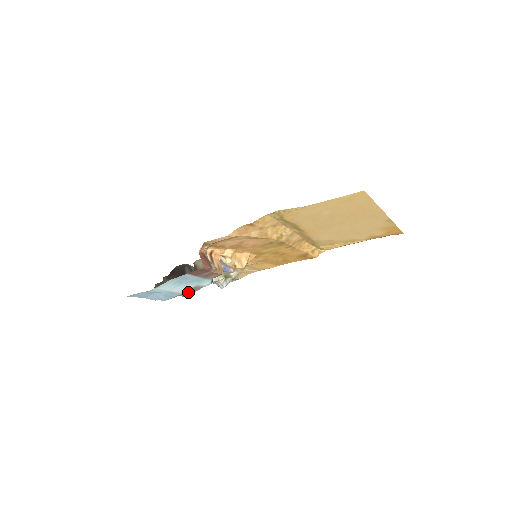
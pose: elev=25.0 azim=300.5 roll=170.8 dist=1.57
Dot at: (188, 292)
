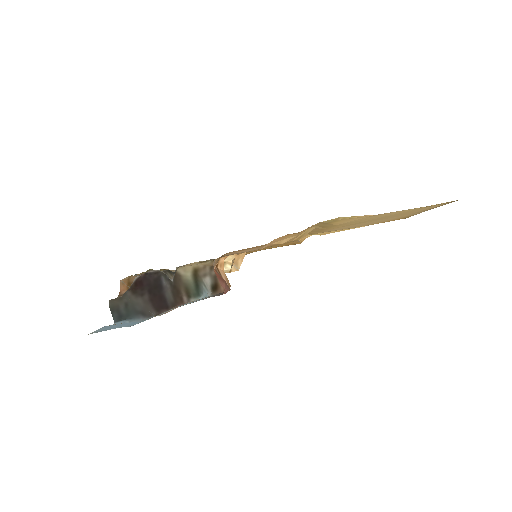
Dot at: (168, 311)
